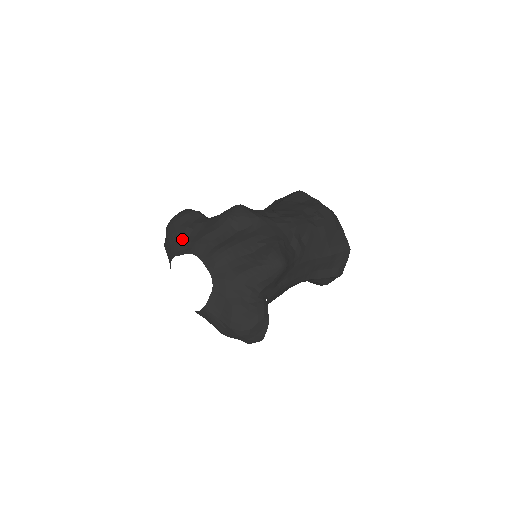
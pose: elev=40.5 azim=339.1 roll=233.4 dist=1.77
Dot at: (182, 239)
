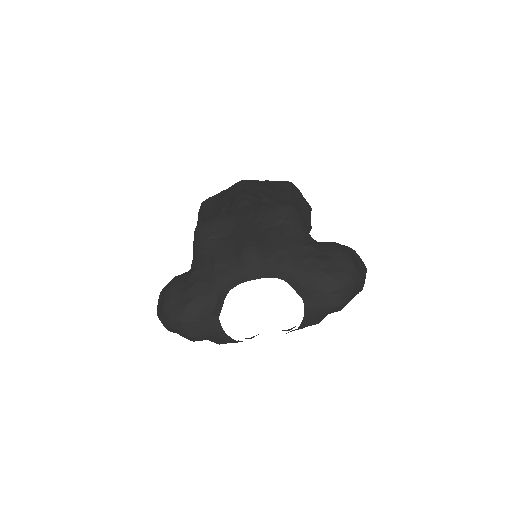
Dot at: (201, 301)
